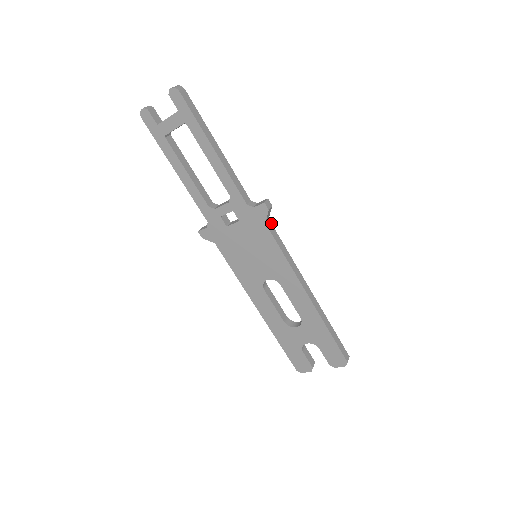
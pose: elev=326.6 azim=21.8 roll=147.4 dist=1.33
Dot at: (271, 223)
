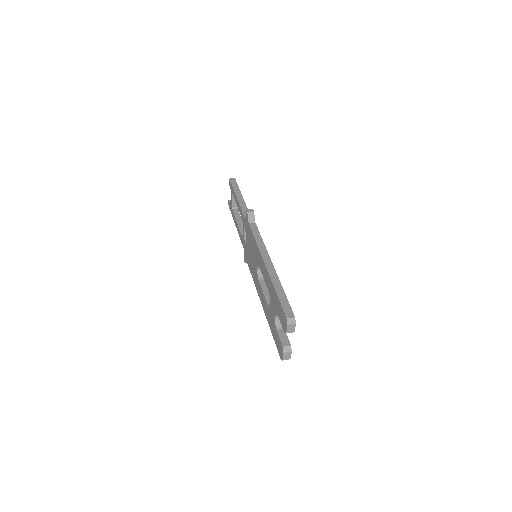
Dot at: (256, 225)
